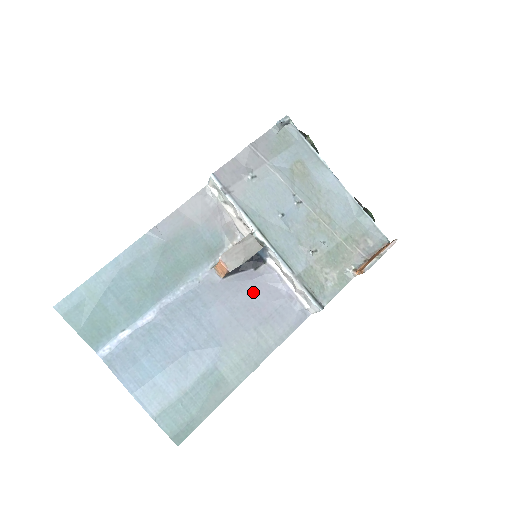
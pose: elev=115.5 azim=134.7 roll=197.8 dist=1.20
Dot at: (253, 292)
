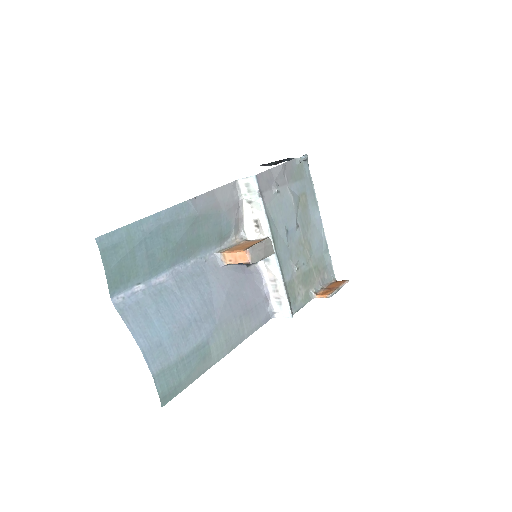
Dot at: (244, 285)
